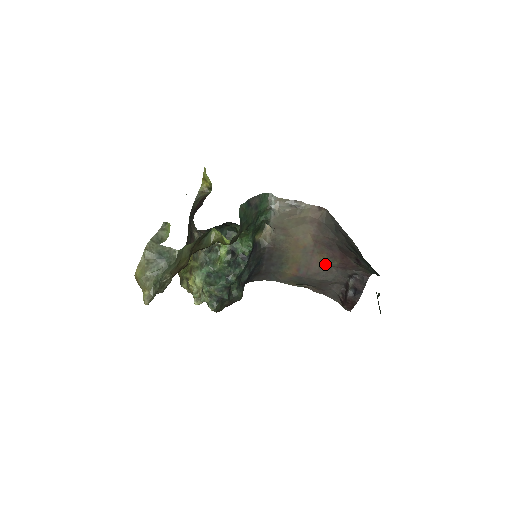
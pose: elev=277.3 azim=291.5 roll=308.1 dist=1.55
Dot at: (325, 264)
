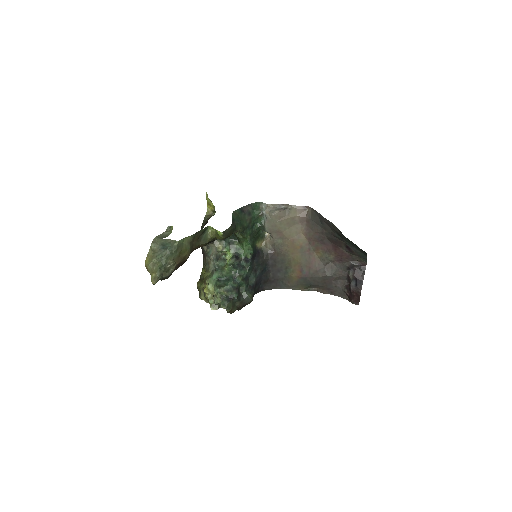
Dot at: (323, 260)
